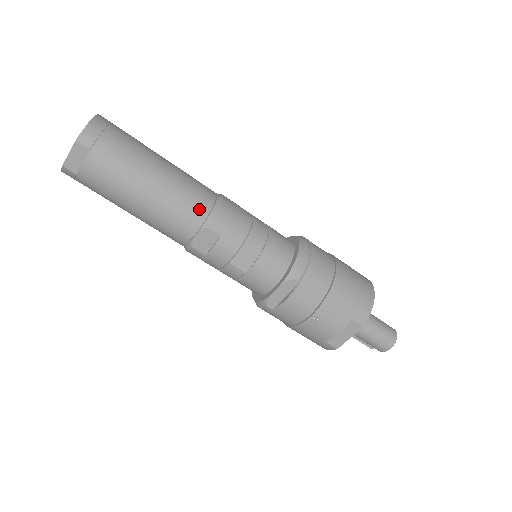
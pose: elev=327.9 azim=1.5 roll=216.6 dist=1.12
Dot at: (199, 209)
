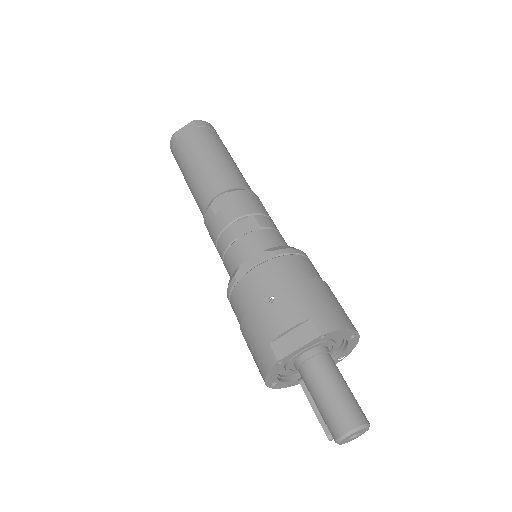
Dot at: (235, 182)
